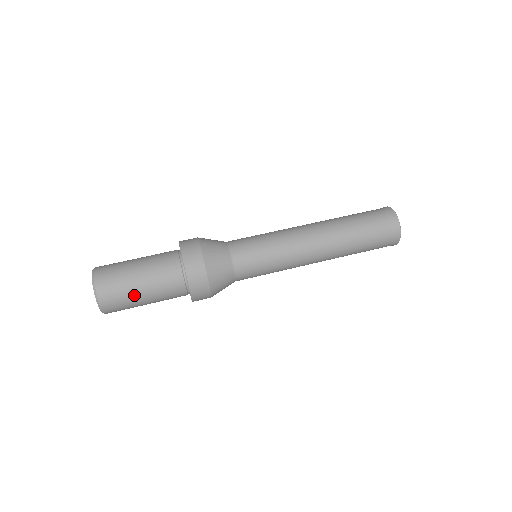
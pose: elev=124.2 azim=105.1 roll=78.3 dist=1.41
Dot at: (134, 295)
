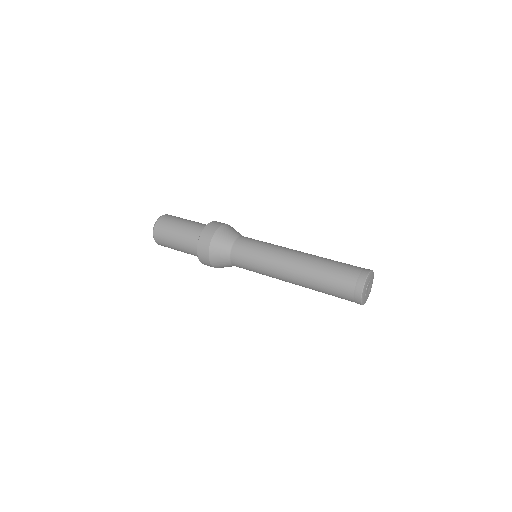
Dot at: (176, 225)
